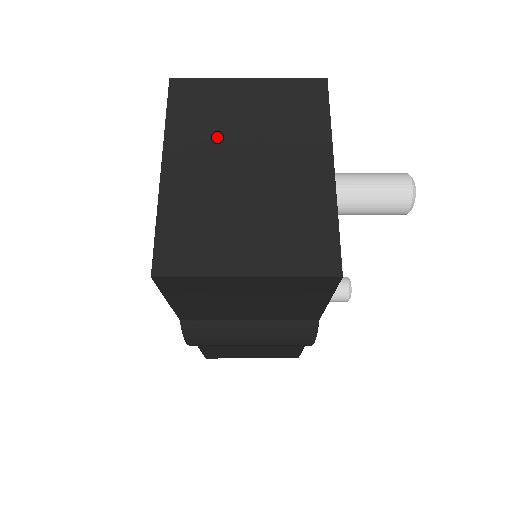
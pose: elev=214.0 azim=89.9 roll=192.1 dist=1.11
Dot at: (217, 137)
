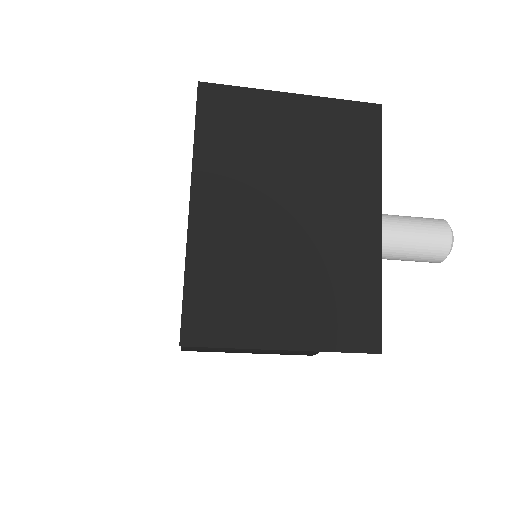
Dot at: (255, 172)
